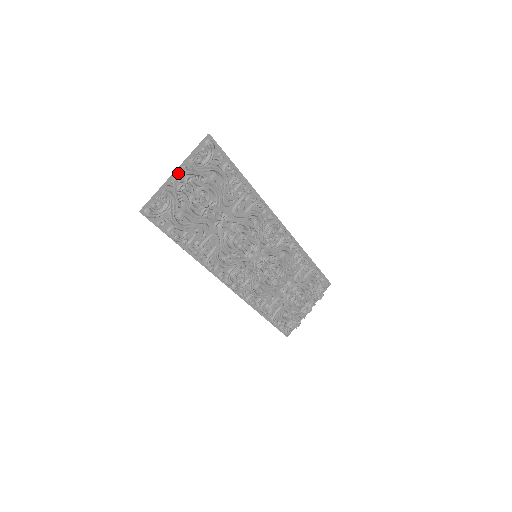
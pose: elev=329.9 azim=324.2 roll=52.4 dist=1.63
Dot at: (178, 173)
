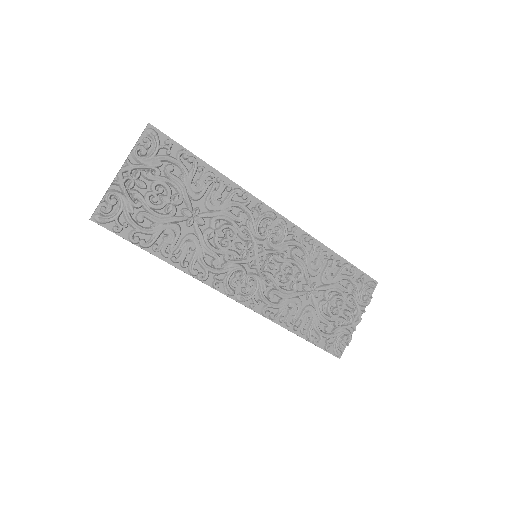
Dot at: (121, 169)
